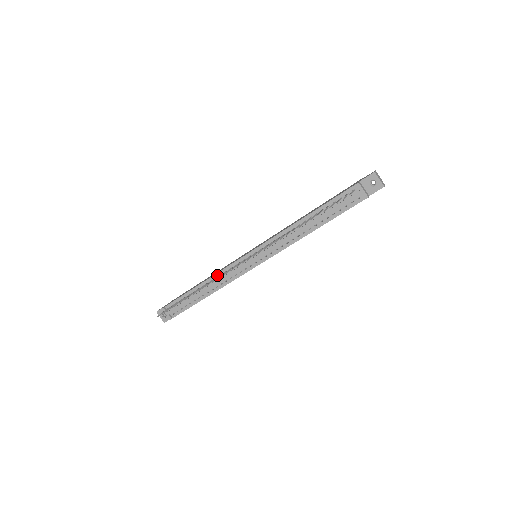
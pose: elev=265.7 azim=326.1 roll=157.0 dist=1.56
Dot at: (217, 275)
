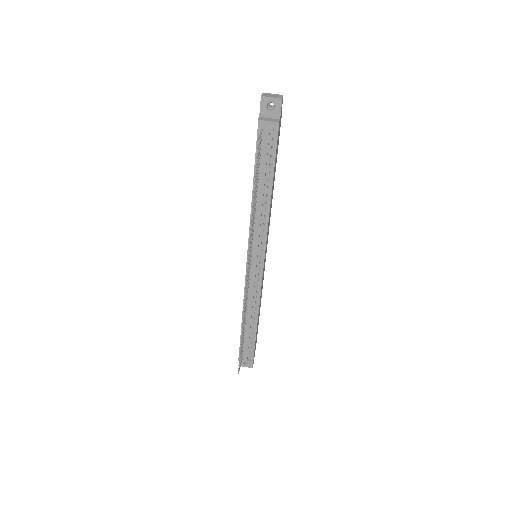
Dot at: occluded
